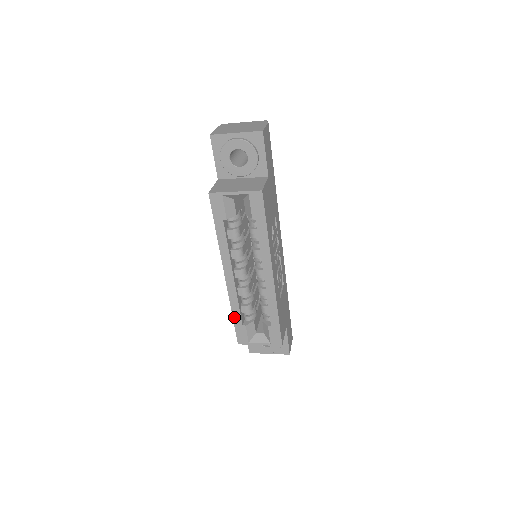
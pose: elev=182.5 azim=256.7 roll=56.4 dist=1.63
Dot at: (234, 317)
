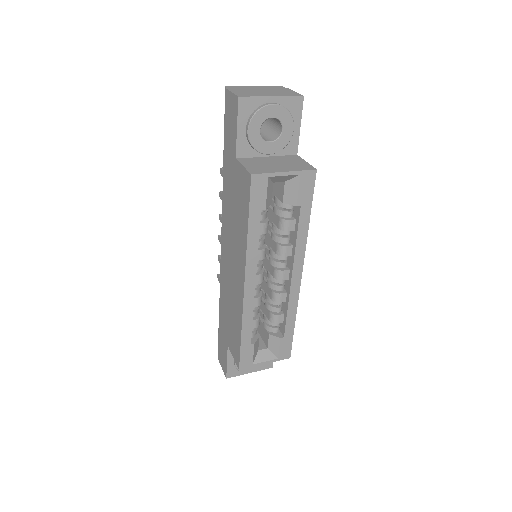
Dot at: (243, 336)
